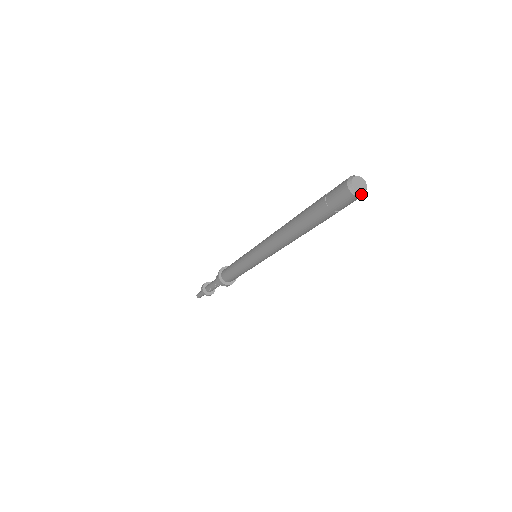
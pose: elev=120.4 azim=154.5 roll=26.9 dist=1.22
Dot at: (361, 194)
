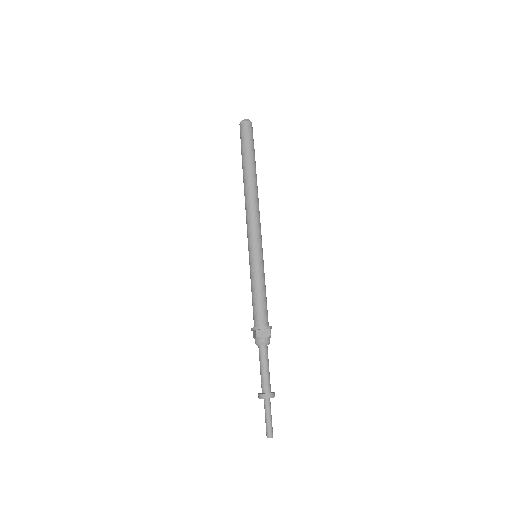
Dot at: (243, 121)
